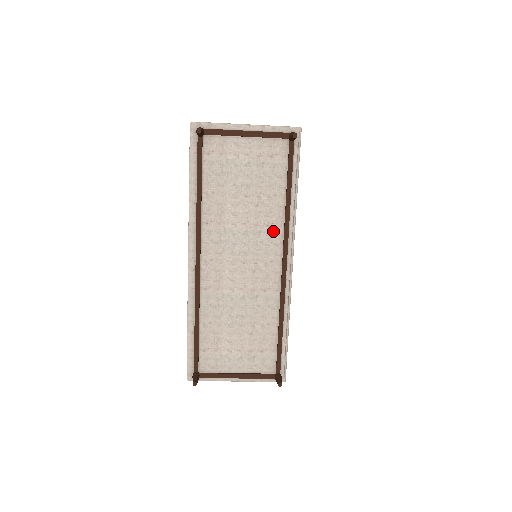
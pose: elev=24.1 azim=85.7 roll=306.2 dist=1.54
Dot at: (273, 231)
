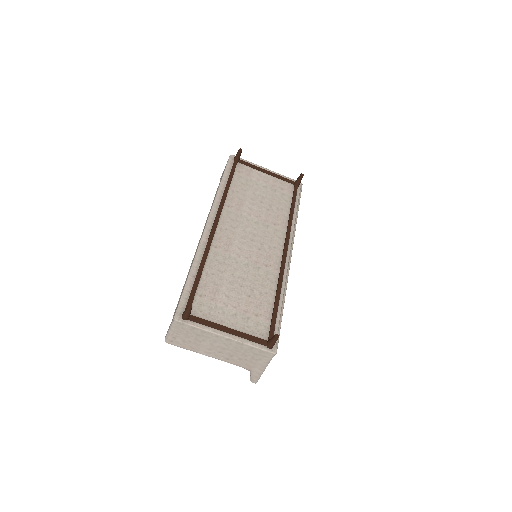
Dot at: (278, 229)
